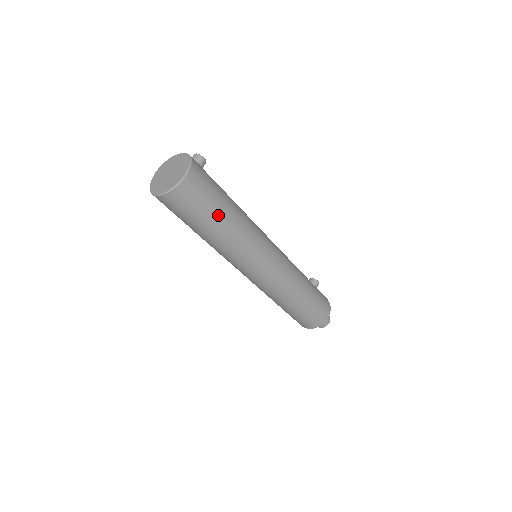
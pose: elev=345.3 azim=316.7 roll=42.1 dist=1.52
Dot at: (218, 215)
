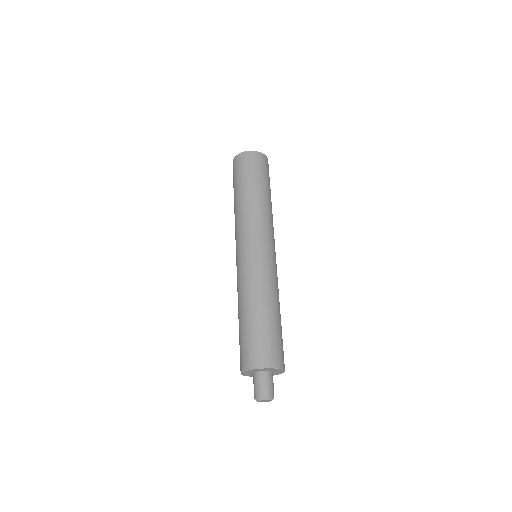
Dot at: (269, 189)
